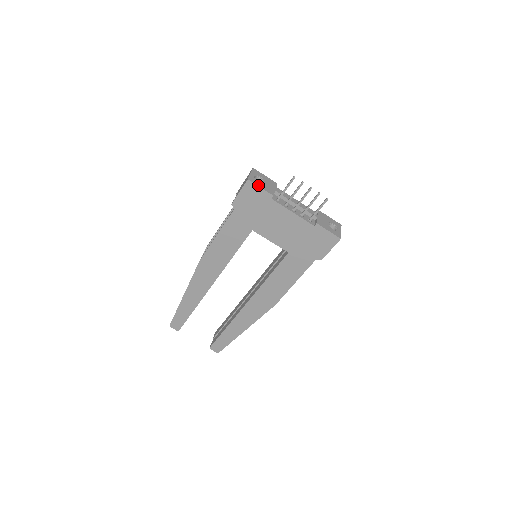
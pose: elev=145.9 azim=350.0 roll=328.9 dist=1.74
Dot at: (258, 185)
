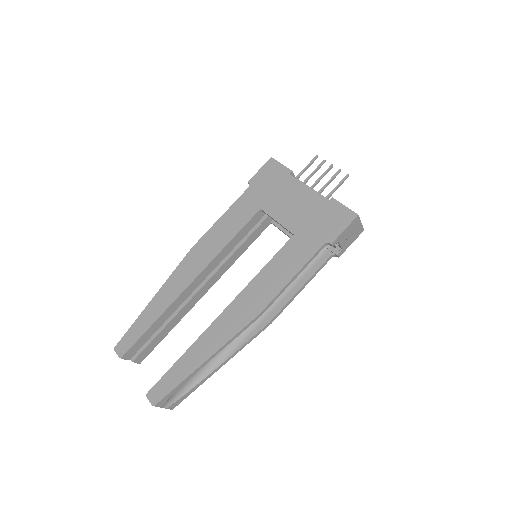
Dot at: (280, 163)
